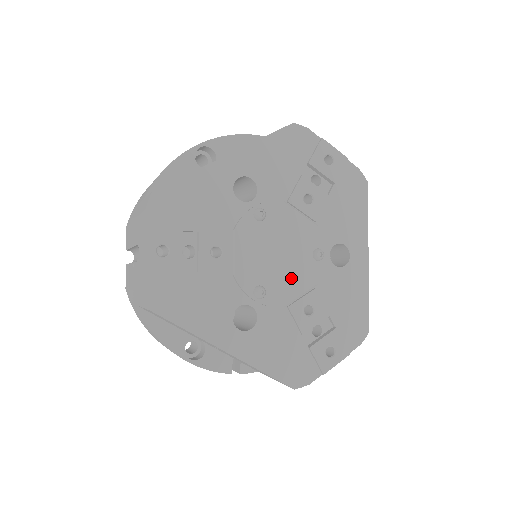
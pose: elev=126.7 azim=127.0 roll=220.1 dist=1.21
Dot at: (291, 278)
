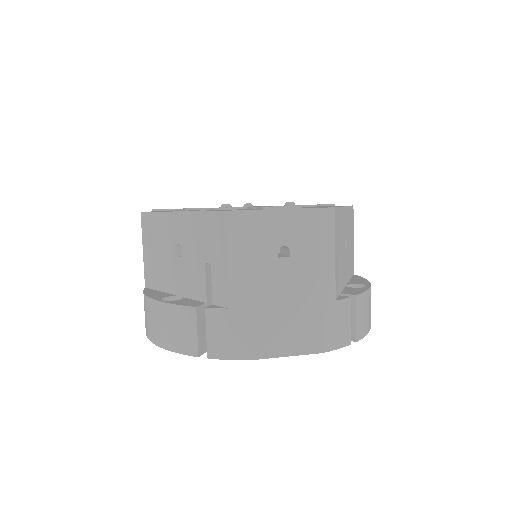
Dot at: occluded
